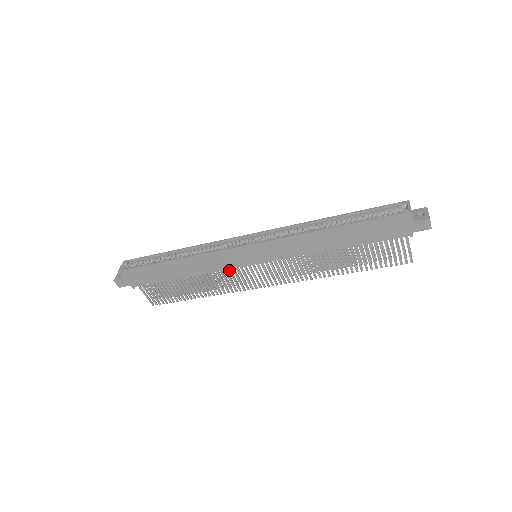
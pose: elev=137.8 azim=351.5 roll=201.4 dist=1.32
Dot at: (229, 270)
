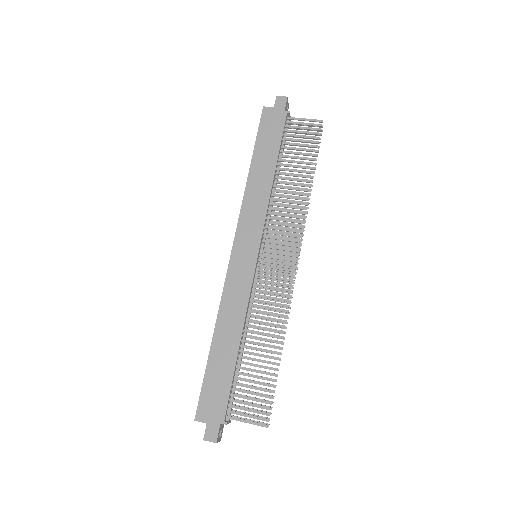
Dot at: (256, 290)
